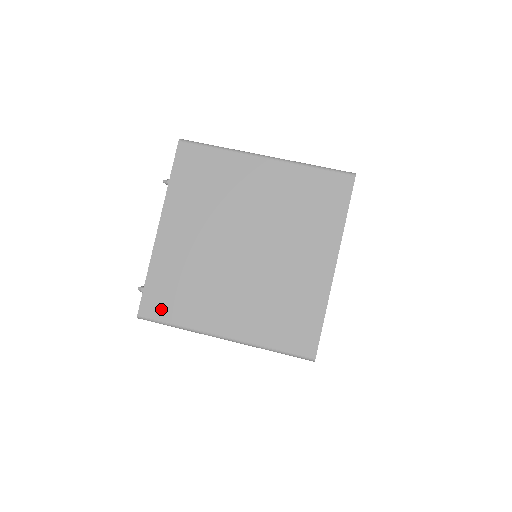
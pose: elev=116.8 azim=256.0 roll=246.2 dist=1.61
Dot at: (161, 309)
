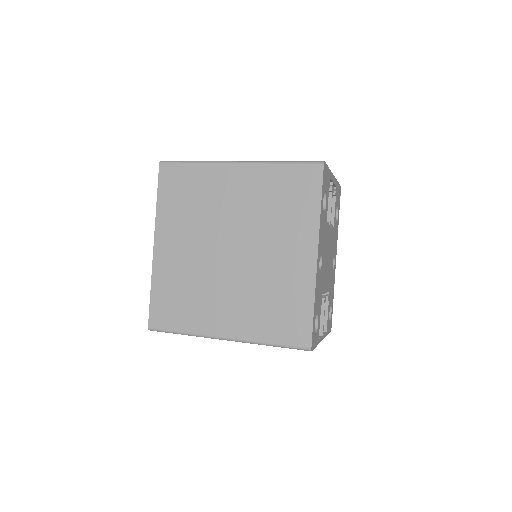
Dot at: (167, 319)
